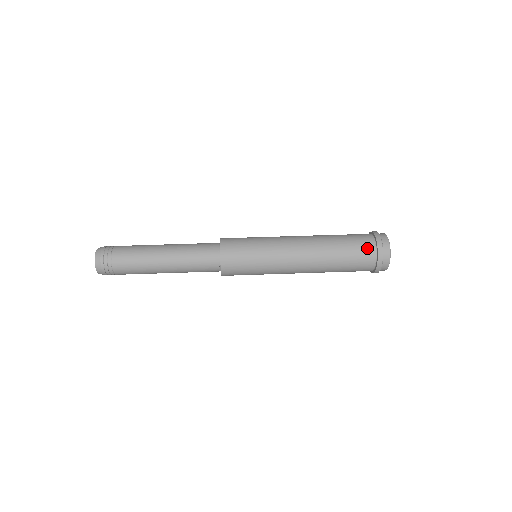
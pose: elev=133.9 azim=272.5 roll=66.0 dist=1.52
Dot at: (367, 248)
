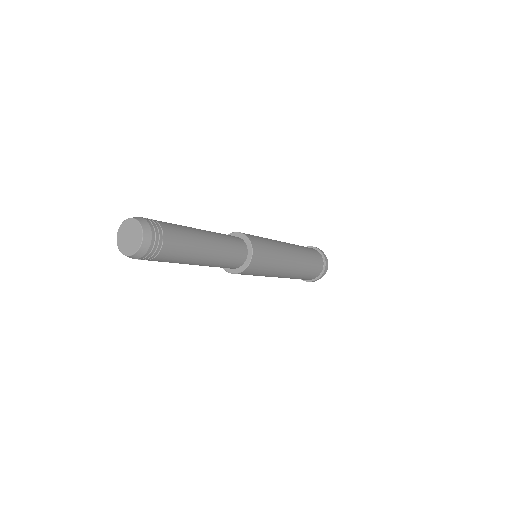
Dot at: occluded
